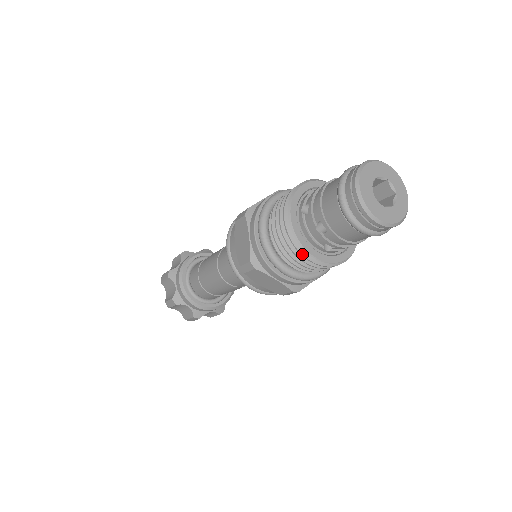
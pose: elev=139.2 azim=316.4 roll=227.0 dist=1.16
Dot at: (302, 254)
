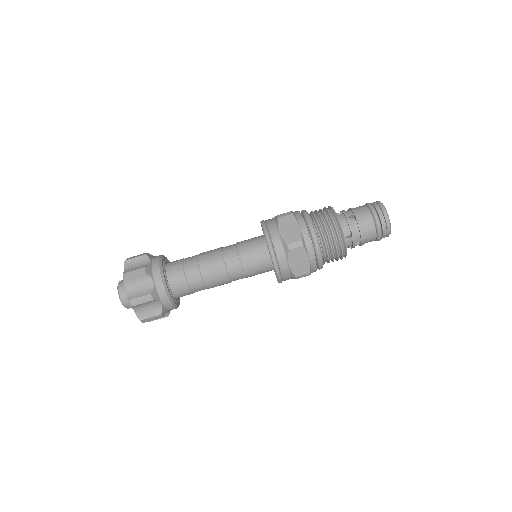
Dot at: occluded
